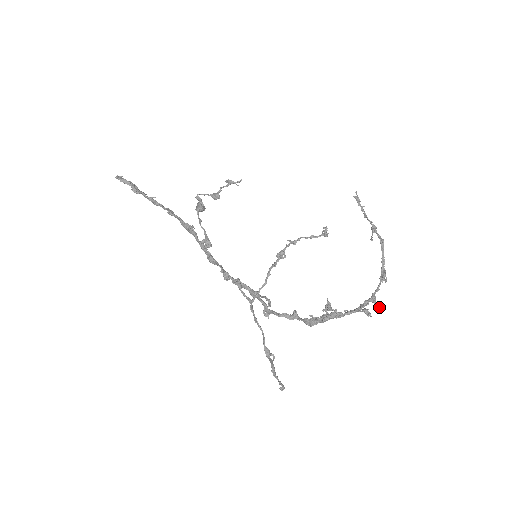
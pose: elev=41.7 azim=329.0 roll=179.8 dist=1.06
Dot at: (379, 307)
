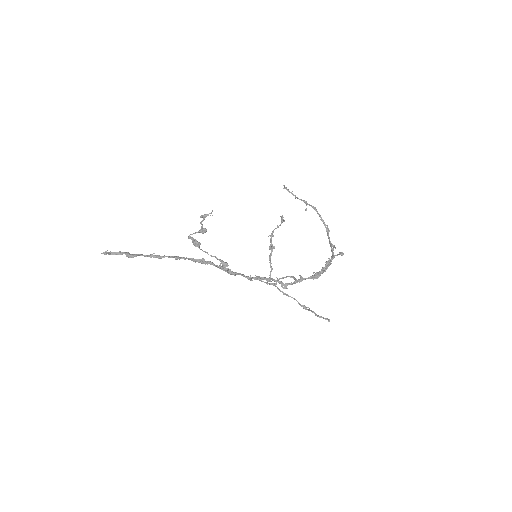
Dot at: (335, 248)
